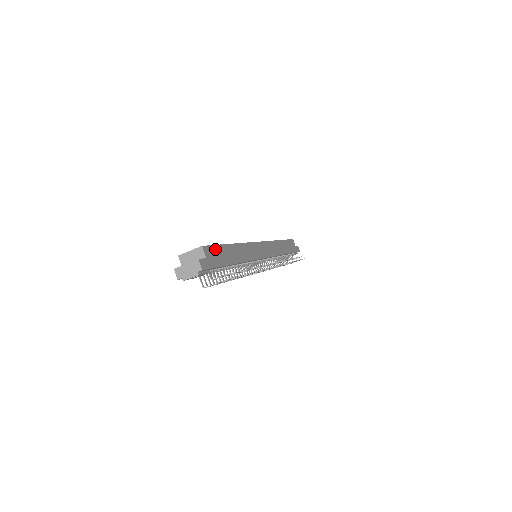
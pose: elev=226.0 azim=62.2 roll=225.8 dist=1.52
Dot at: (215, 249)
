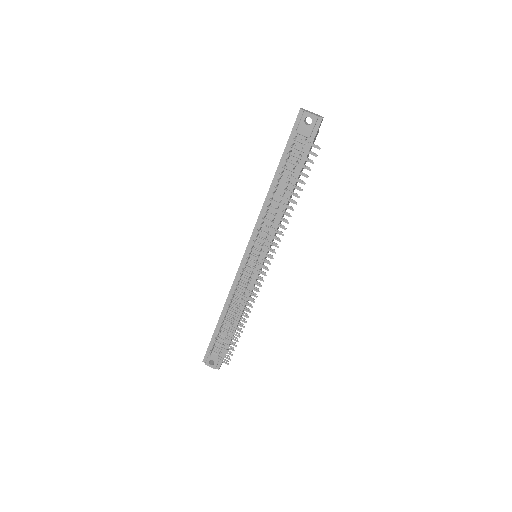
Dot at: occluded
